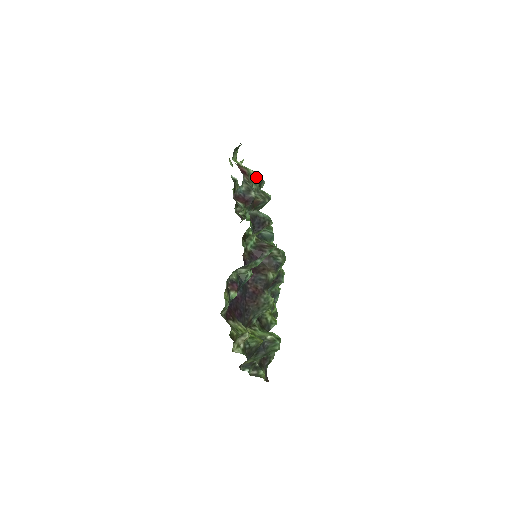
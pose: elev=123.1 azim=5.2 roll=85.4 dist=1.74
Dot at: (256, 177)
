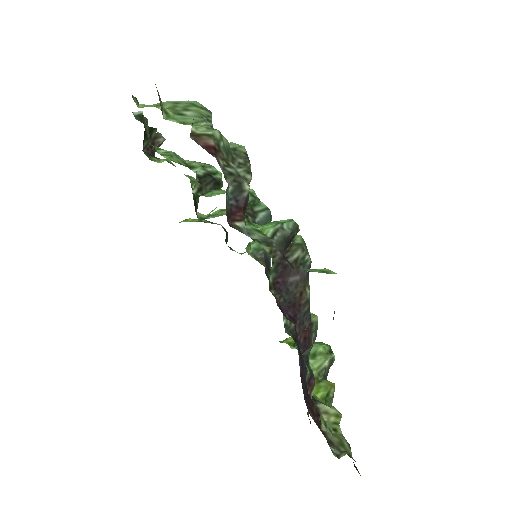
Dot at: (224, 137)
